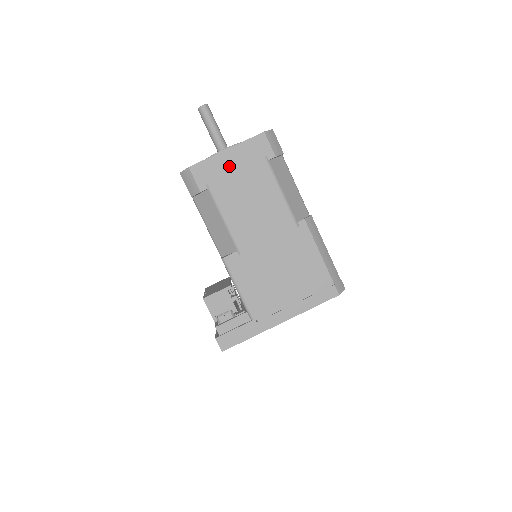
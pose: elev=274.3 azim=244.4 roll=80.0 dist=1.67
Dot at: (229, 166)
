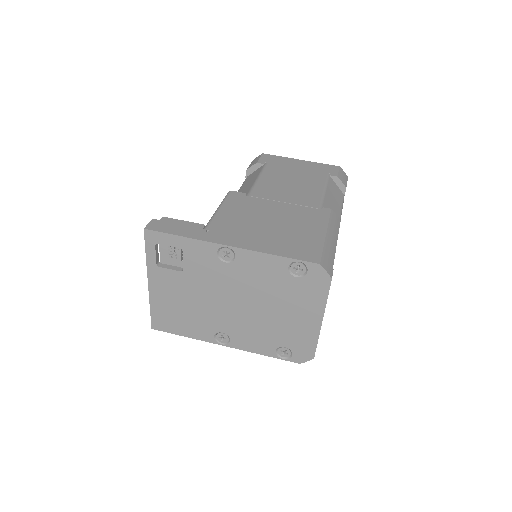
Dot at: (294, 165)
